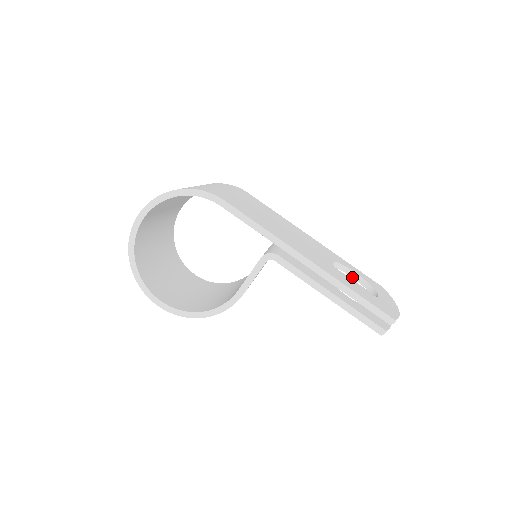
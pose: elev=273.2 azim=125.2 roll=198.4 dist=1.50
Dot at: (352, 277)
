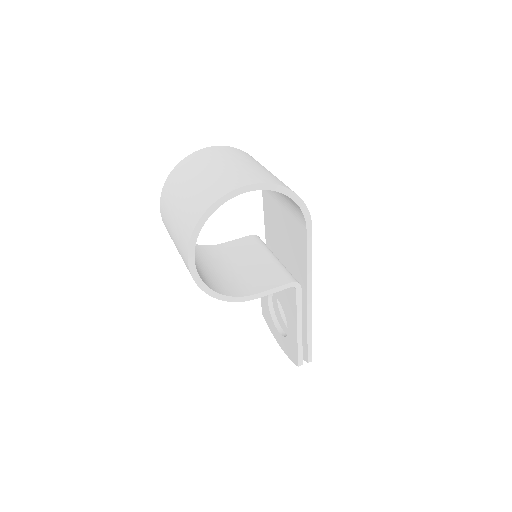
Dot at: (277, 299)
